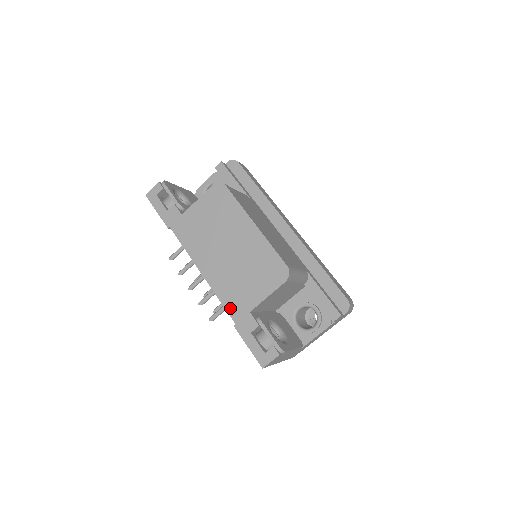
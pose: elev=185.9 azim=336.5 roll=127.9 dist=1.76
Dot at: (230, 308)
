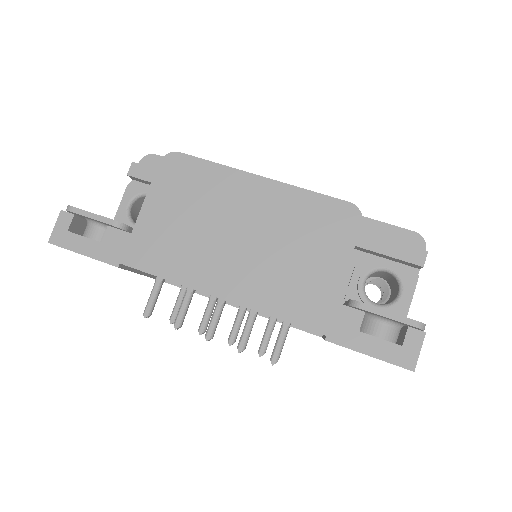
Dot at: (301, 318)
